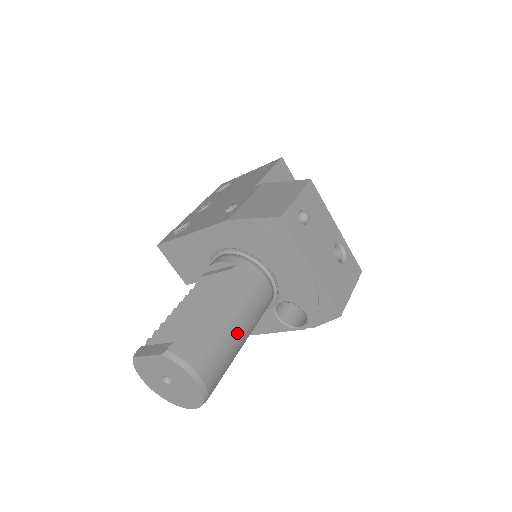
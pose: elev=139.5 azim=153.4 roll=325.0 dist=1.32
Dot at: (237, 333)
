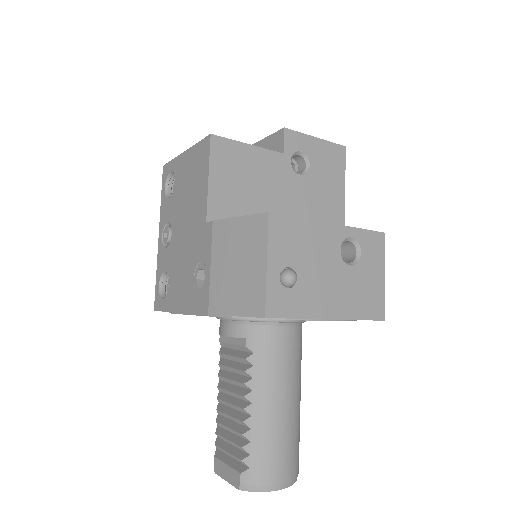
Dot at: (290, 410)
